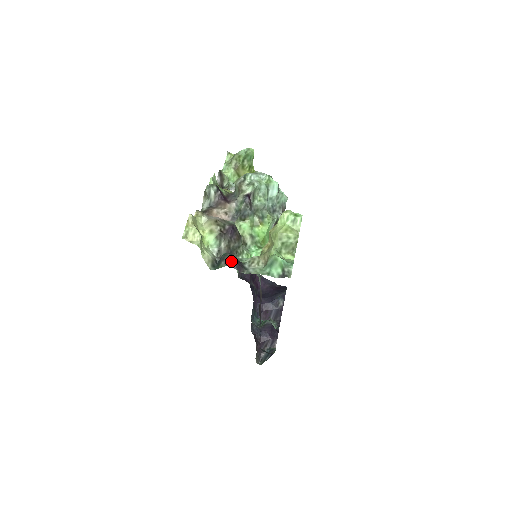
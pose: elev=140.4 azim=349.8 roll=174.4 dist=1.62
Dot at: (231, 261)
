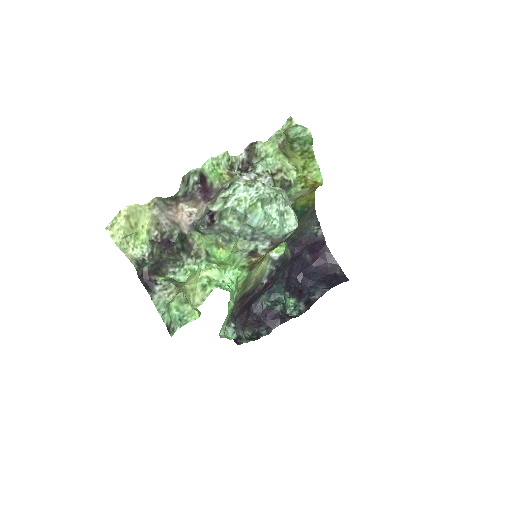
Dot at: (141, 276)
